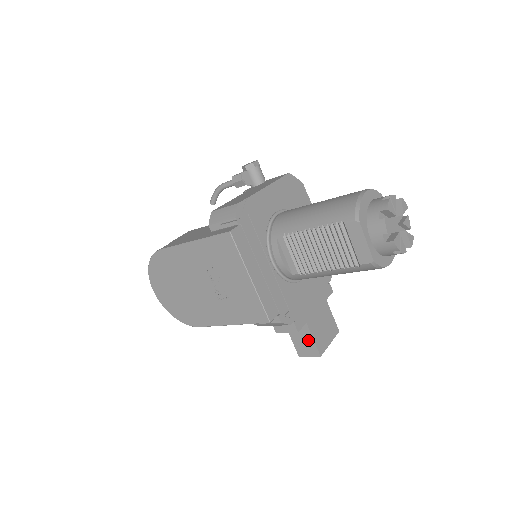
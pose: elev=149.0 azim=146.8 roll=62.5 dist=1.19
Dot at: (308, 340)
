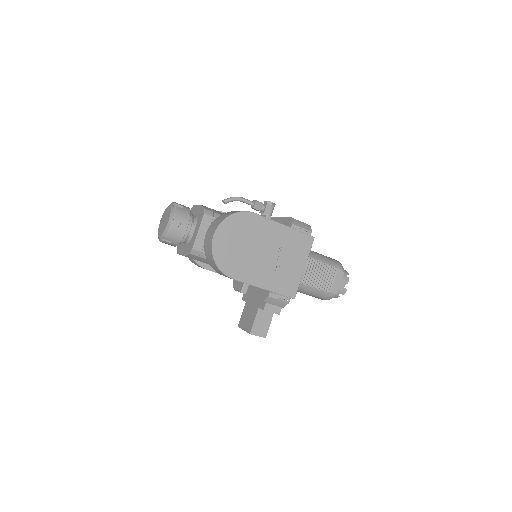
Dot at: (266, 324)
